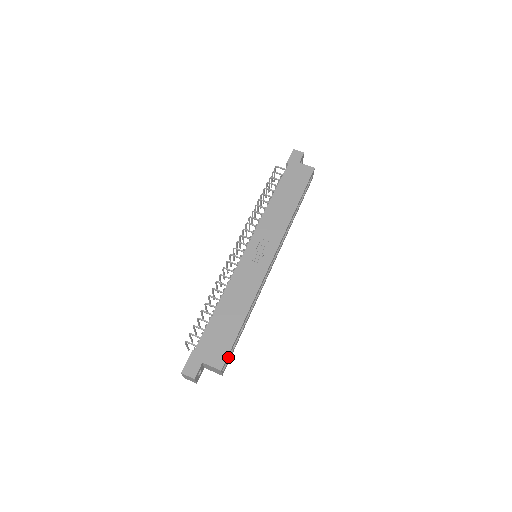
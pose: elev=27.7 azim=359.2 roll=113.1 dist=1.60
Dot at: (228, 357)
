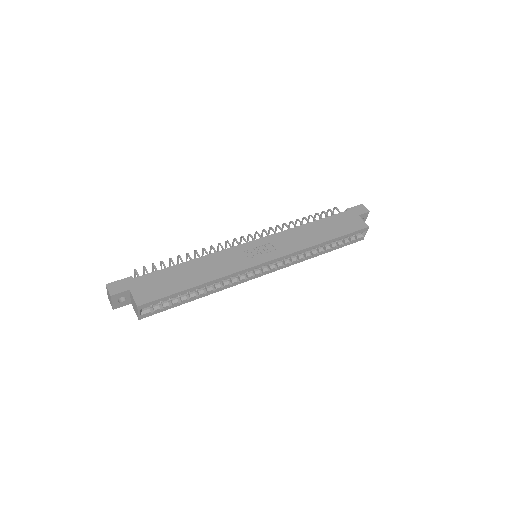
Dot at: (156, 307)
